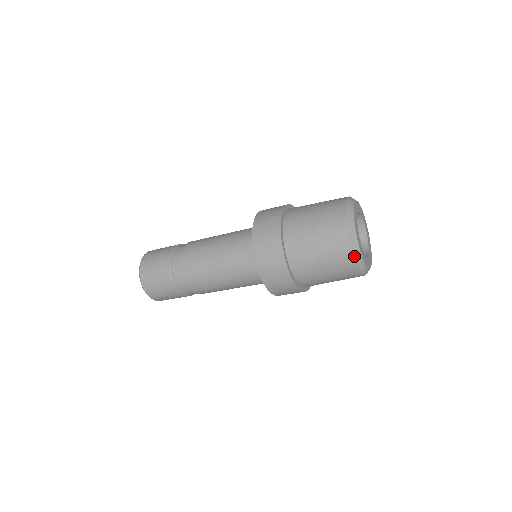
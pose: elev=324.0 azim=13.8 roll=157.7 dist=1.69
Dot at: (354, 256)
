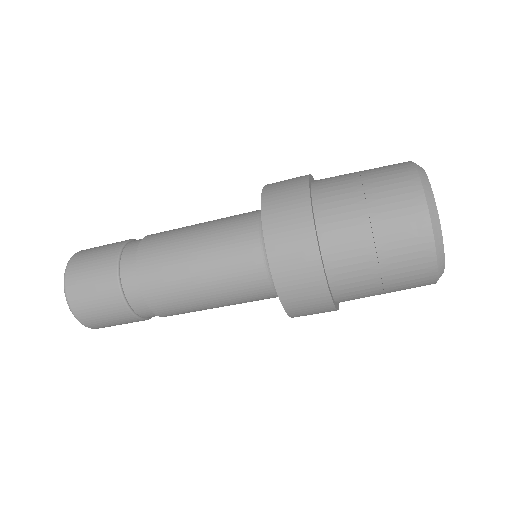
Dot at: (428, 209)
